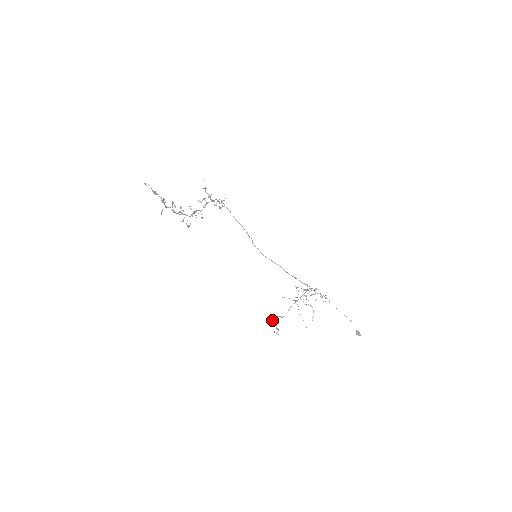
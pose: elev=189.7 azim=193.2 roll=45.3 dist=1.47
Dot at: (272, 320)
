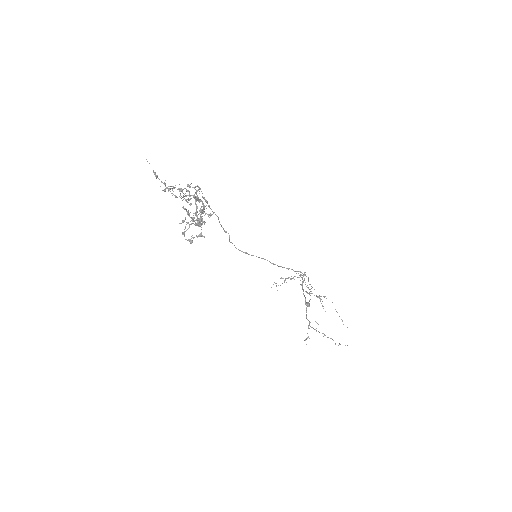
Dot at: occluded
